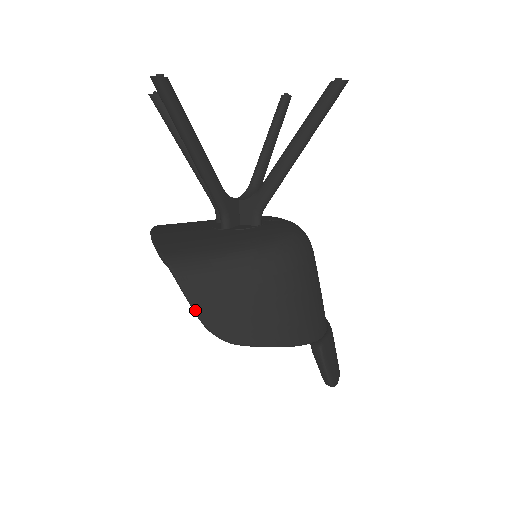
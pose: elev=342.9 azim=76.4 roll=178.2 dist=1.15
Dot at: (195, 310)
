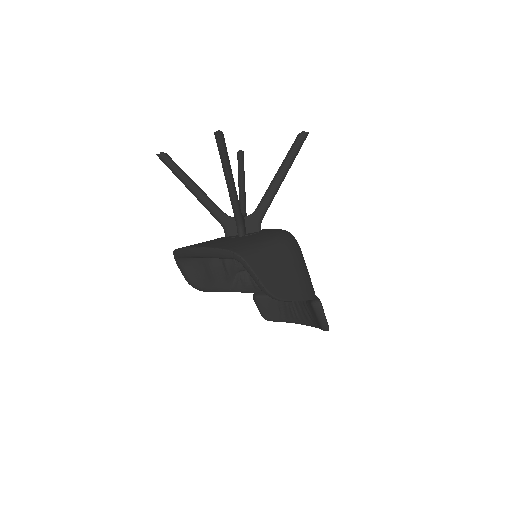
Dot at: (259, 280)
